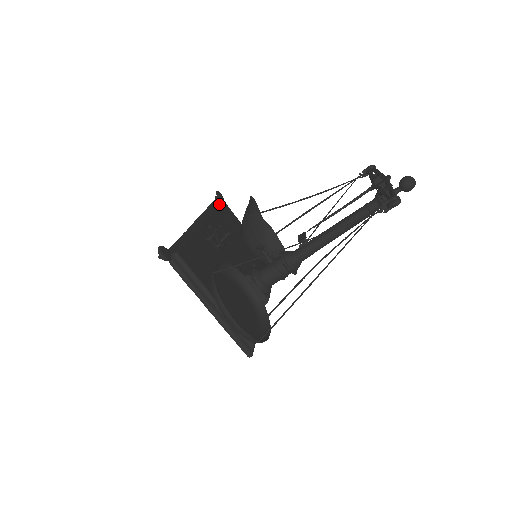
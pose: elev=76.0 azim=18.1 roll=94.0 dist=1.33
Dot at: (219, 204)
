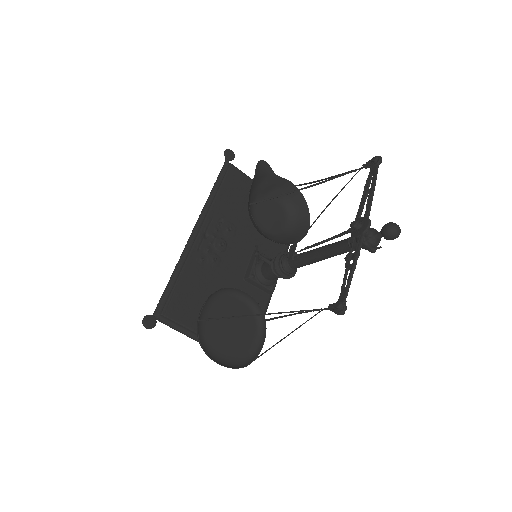
Dot at: (224, 180)
